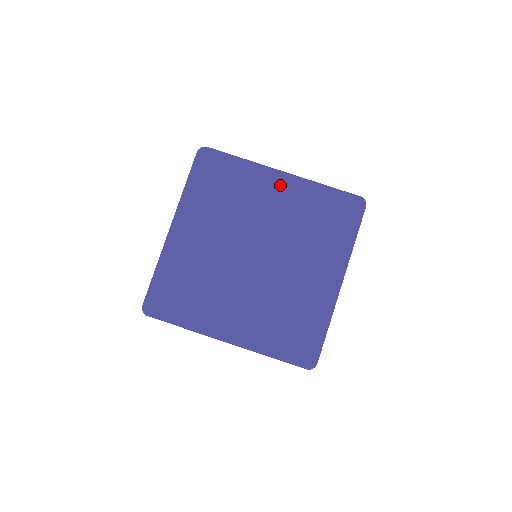
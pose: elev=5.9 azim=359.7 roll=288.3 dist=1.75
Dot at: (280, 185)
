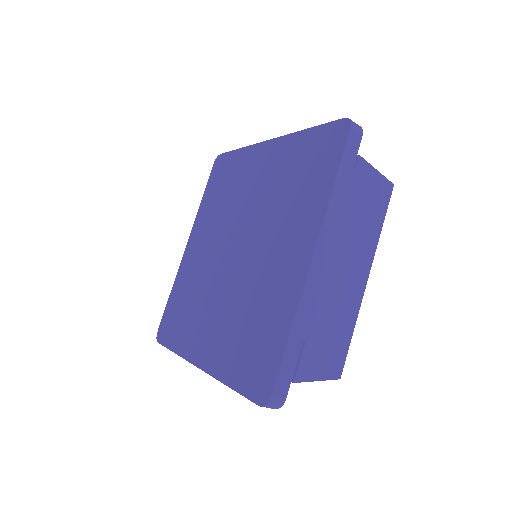
Dot at: (265, 156)
